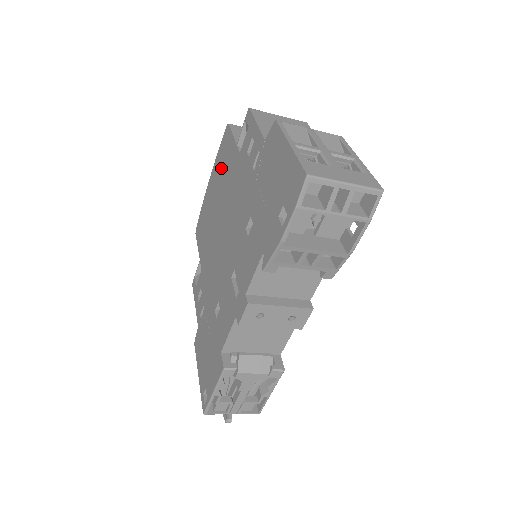
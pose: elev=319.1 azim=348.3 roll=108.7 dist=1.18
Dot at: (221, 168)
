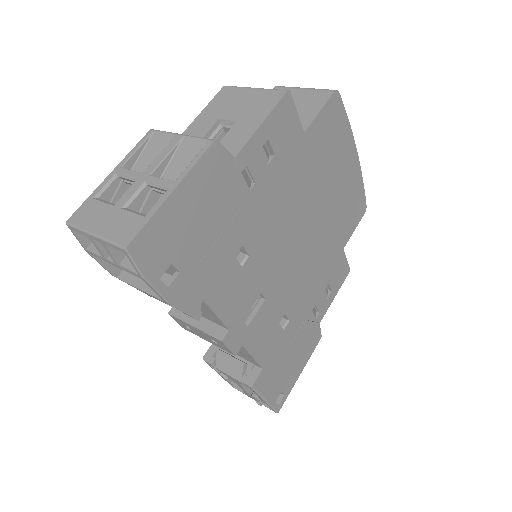
Dot at: occluded
